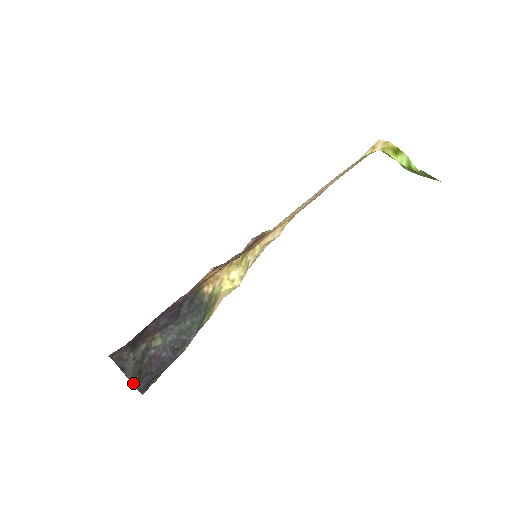
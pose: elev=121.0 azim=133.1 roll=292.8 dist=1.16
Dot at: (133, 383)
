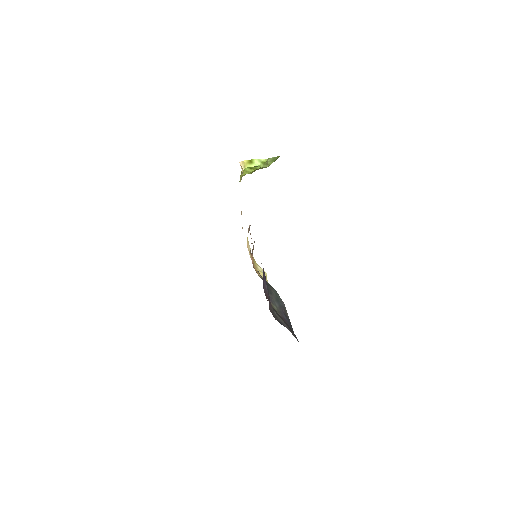
Dot at: (293, 335)
